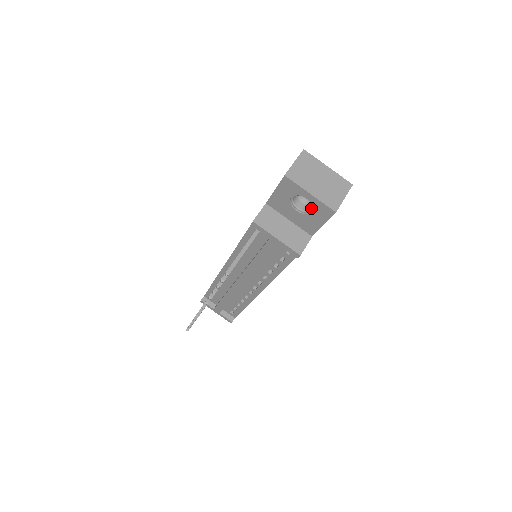
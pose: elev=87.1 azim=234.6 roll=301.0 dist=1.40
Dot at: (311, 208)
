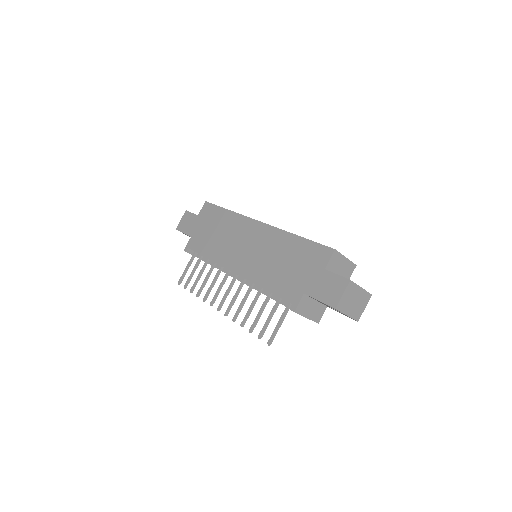
Dot at: occluded
